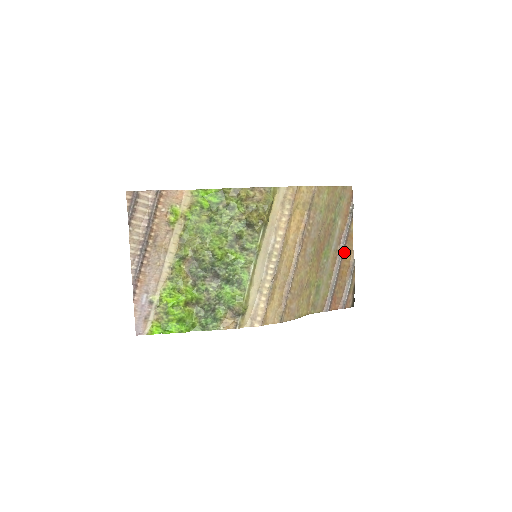
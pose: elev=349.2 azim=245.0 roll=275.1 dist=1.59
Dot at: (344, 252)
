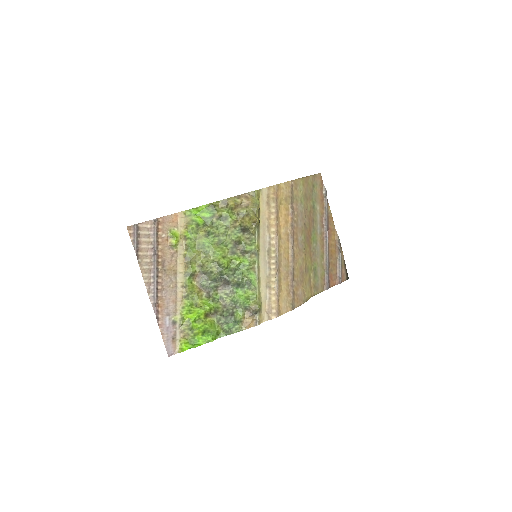
Dot at: (328, 233)
